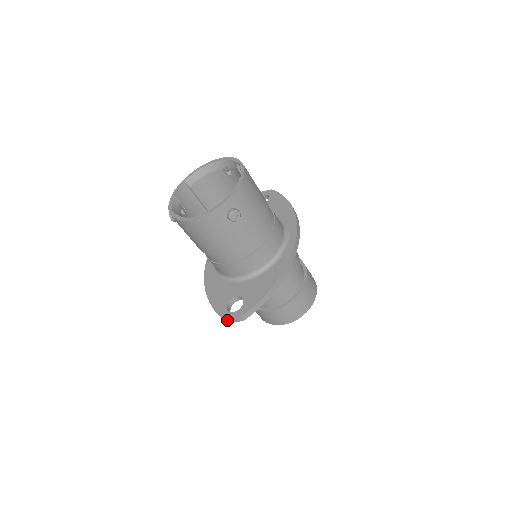
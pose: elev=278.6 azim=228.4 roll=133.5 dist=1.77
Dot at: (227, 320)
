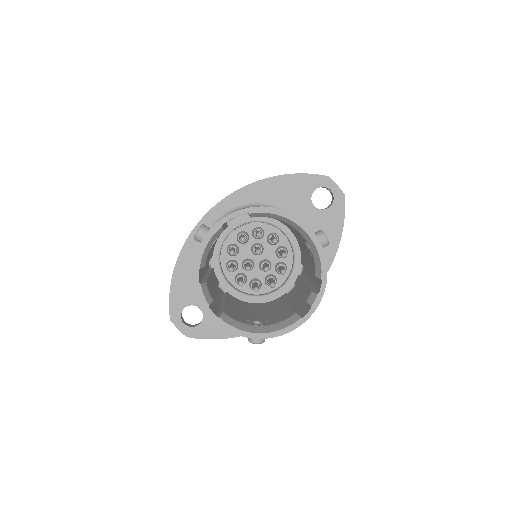
Dot at: (173, 322)
